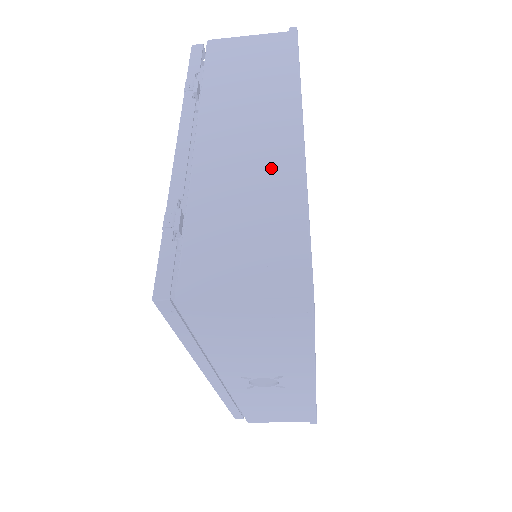
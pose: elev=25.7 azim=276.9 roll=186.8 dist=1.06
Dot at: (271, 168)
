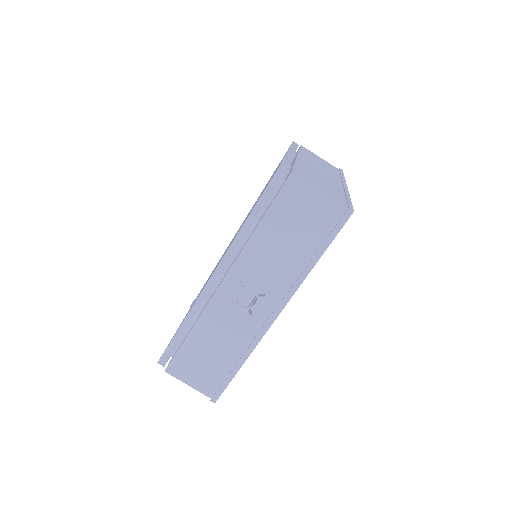
Dot at: (333, 183)
